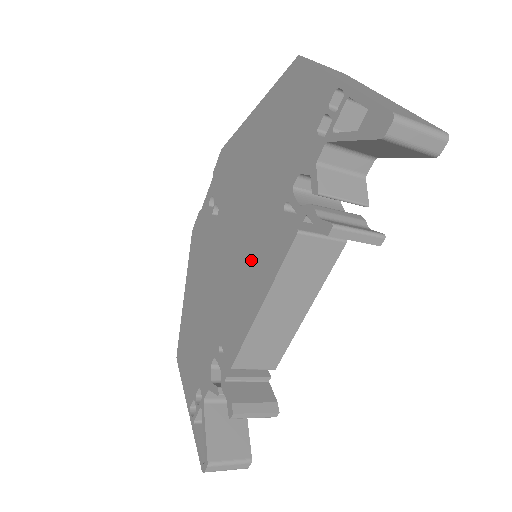
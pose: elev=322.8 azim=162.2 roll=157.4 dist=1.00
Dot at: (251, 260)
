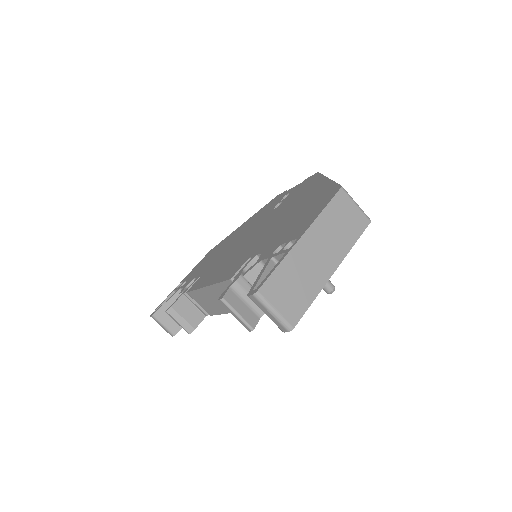
Dot at: (233, 259)
